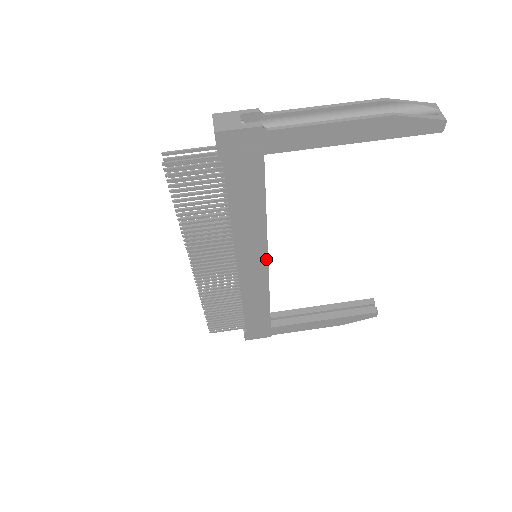
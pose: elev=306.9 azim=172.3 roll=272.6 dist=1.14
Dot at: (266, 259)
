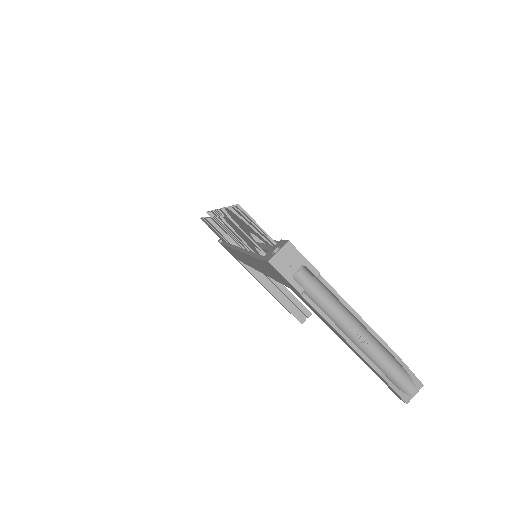
Dot at: (256, 269)
